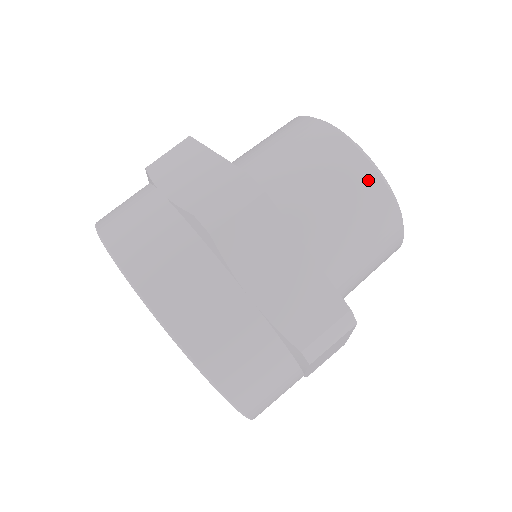
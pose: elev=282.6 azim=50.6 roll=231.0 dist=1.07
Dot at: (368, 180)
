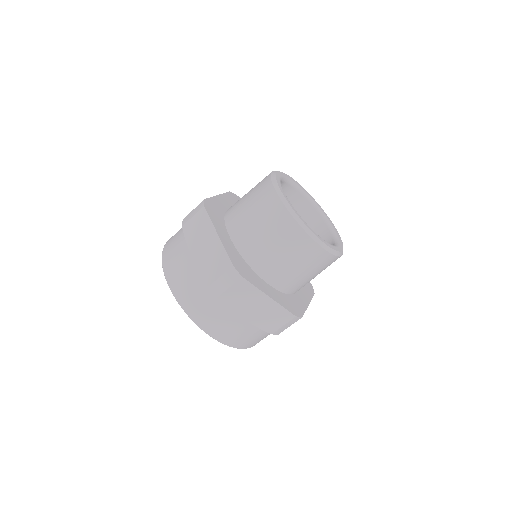
Dot at: (308, 246)
